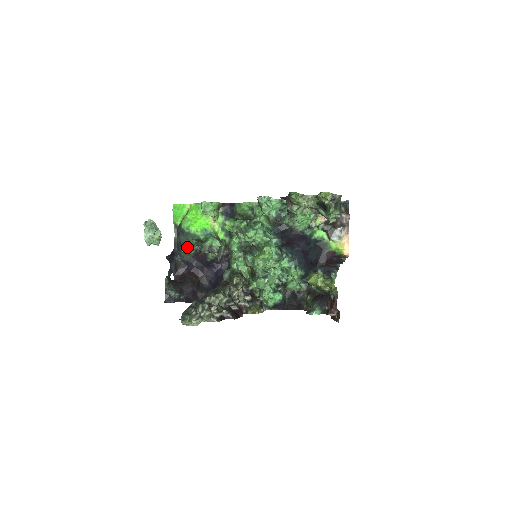
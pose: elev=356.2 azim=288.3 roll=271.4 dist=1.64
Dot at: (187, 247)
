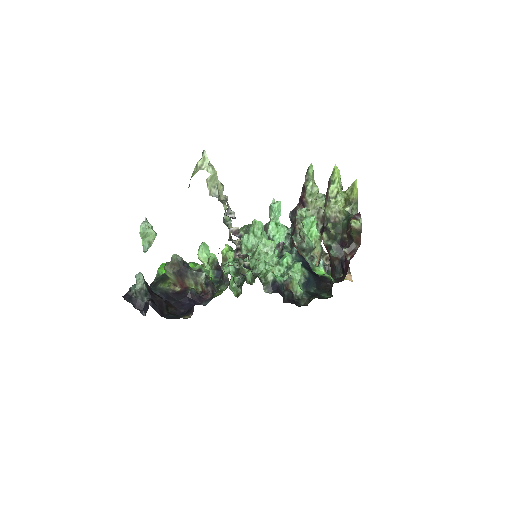
Dot at: occluded
